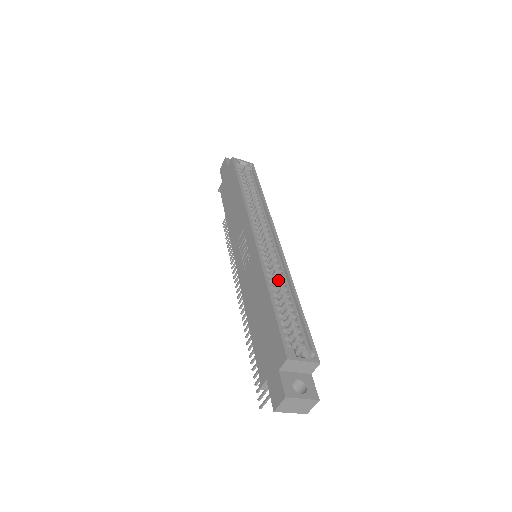
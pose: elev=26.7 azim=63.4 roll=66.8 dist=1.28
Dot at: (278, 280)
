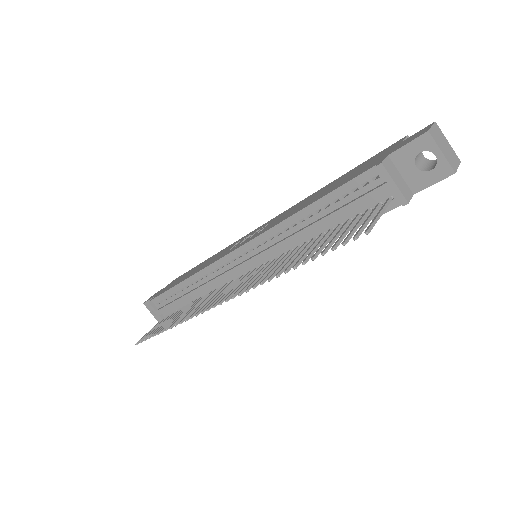
Dot at: occluded
